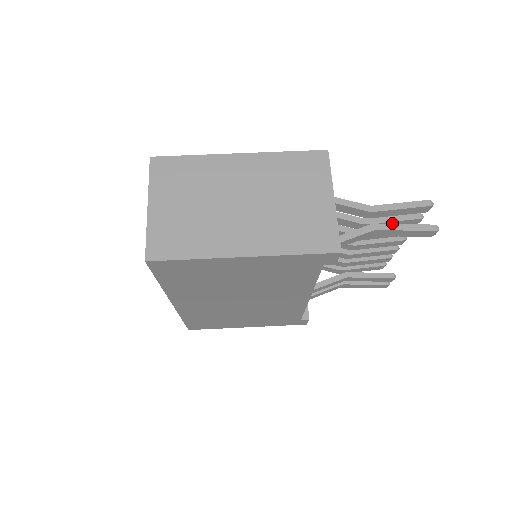
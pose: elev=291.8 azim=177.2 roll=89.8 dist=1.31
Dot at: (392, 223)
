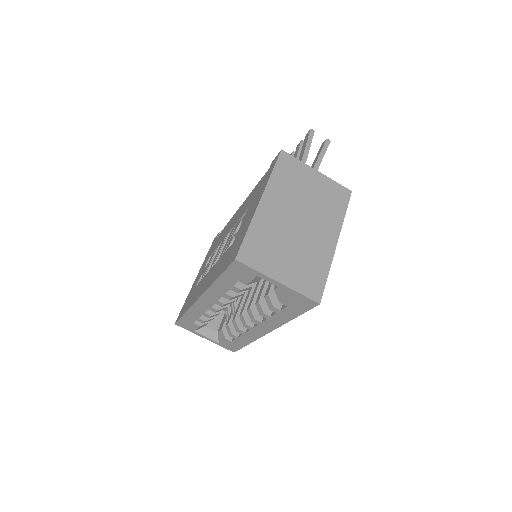
Dot at: occluded
